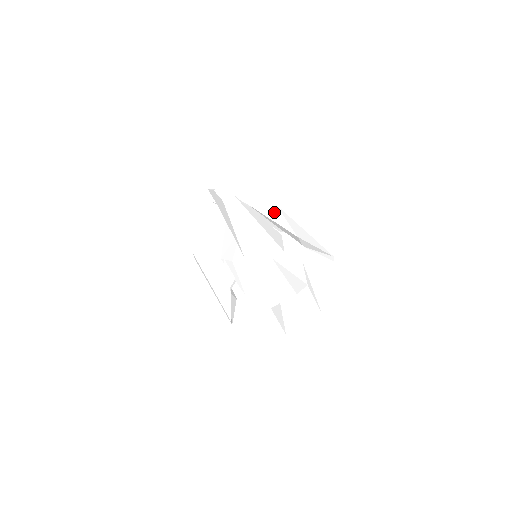
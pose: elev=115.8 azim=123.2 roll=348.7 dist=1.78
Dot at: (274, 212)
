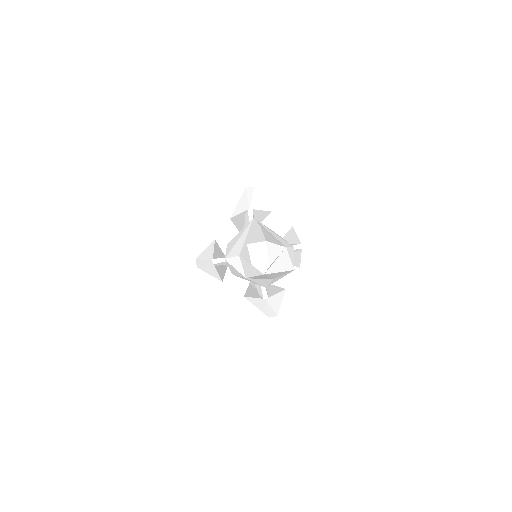
Dot at: occluded
